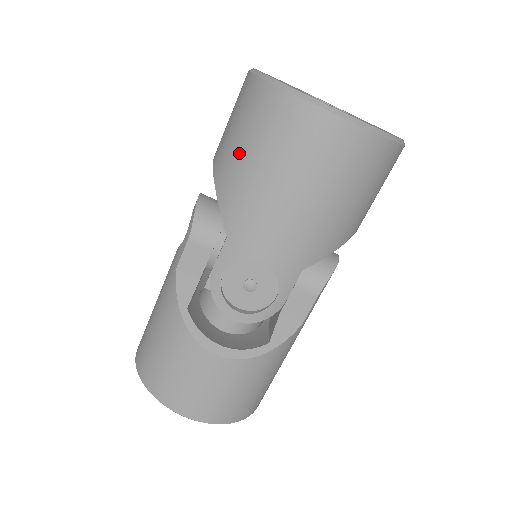
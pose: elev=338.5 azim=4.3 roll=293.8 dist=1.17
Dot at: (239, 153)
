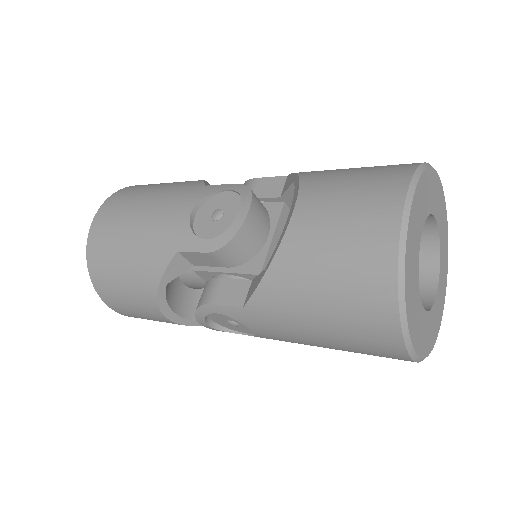
Dot at: (313, 289)
